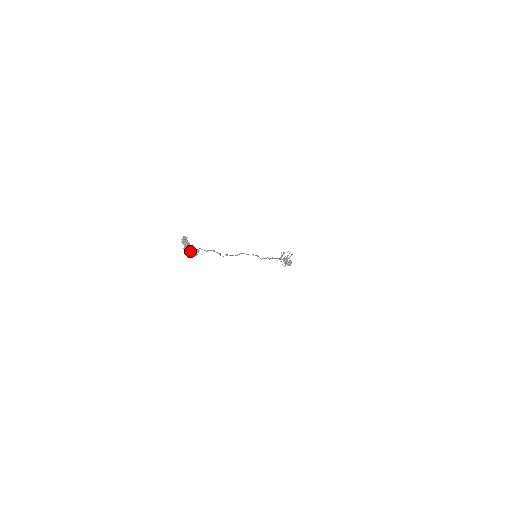
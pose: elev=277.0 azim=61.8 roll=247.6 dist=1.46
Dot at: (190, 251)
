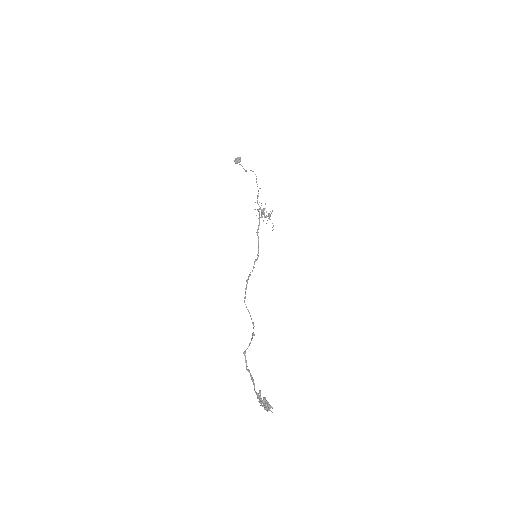
Dot at: (254, 384)
